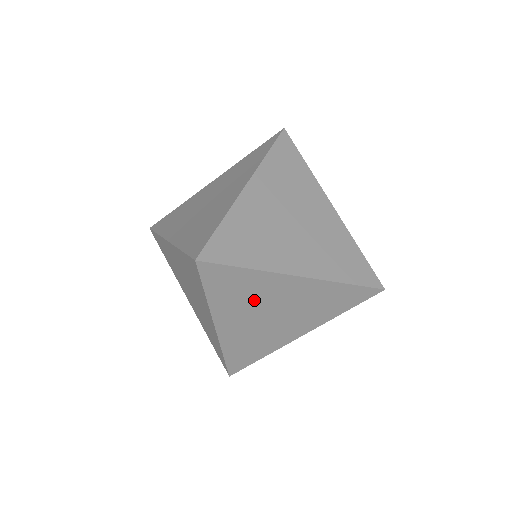
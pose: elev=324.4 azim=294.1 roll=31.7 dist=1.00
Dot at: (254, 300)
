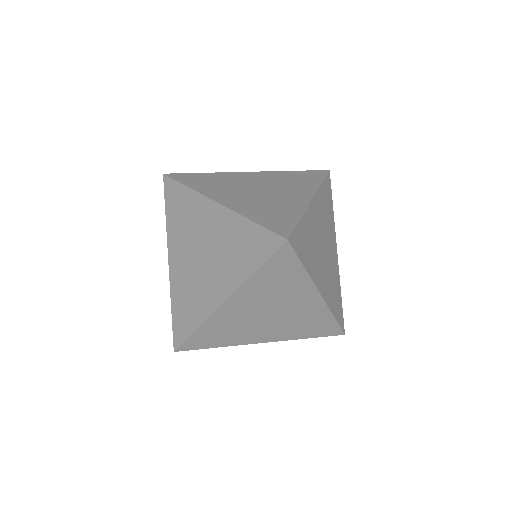
Dot at: (190, 229)
